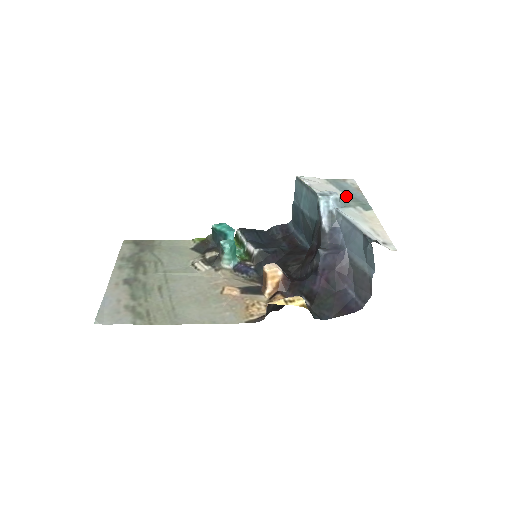
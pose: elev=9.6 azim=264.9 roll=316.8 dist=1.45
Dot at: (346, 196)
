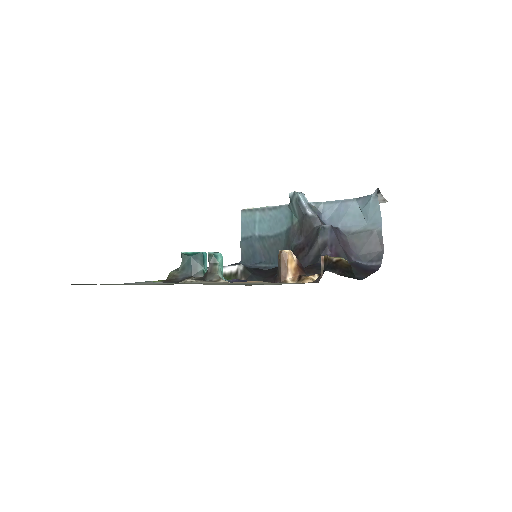
Dot at: occluded
